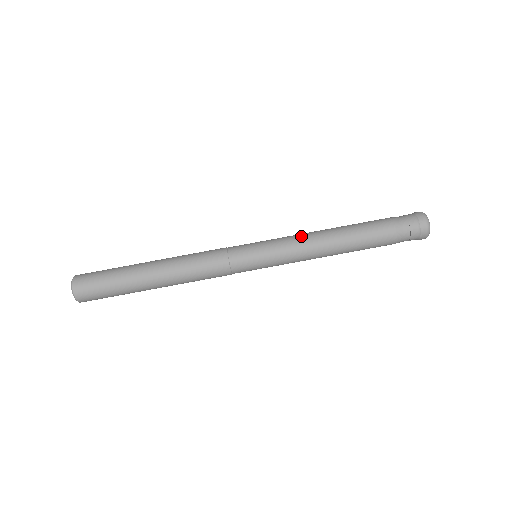
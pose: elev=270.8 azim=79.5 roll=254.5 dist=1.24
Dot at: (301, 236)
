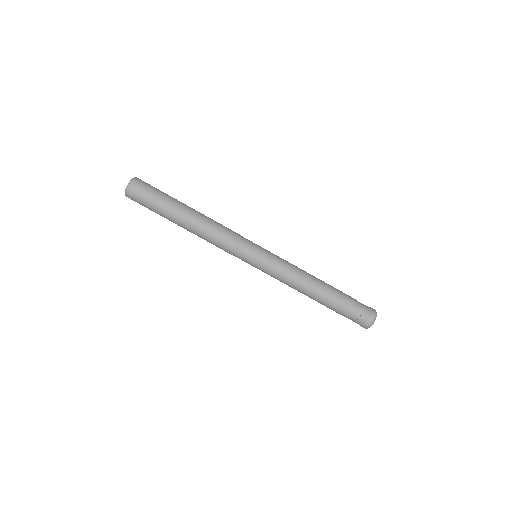
Dot at: (288, 276)
